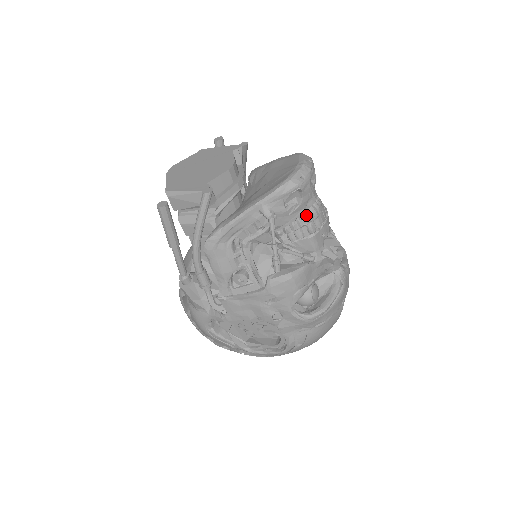
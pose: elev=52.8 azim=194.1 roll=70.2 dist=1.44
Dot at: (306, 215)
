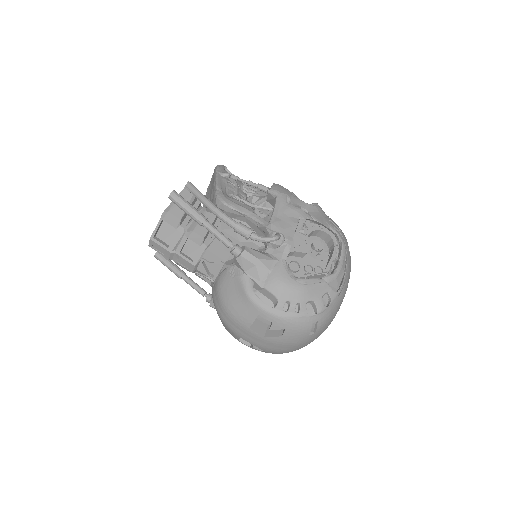
Dot at: occluded
